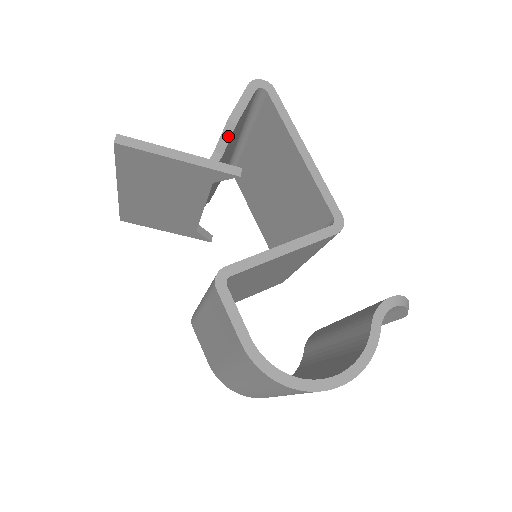
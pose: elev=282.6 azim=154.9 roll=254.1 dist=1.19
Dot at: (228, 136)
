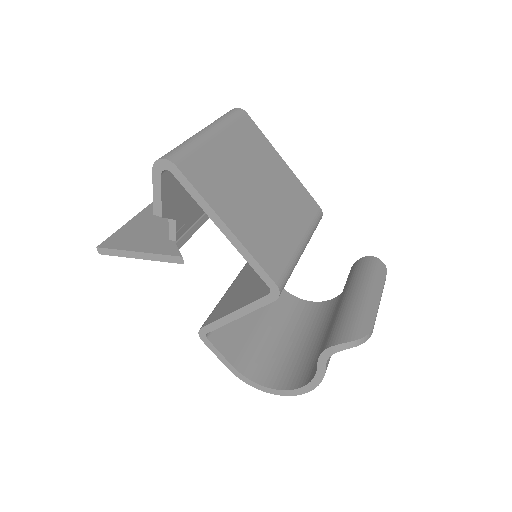
Dot at: occluded
